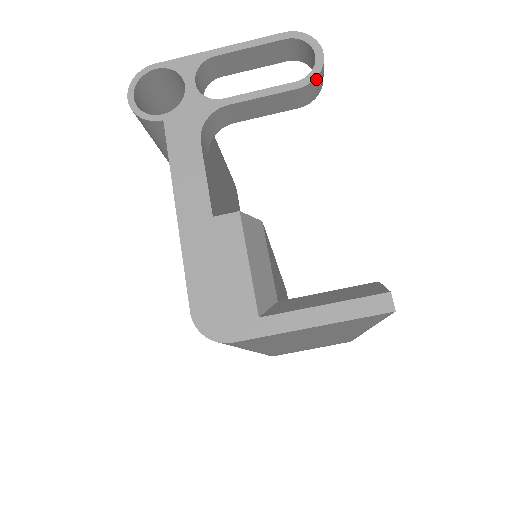
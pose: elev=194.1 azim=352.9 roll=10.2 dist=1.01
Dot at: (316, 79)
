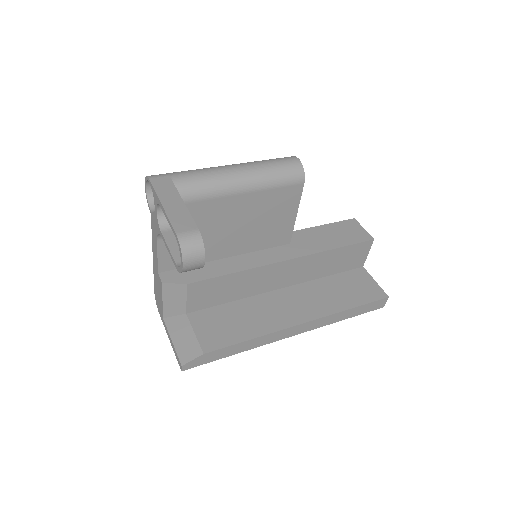
Dot at: occluded
